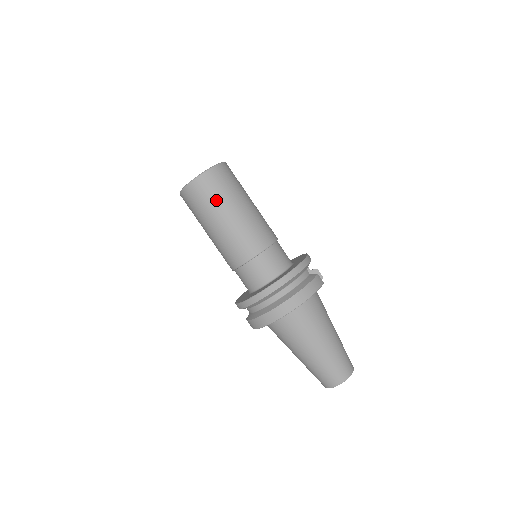
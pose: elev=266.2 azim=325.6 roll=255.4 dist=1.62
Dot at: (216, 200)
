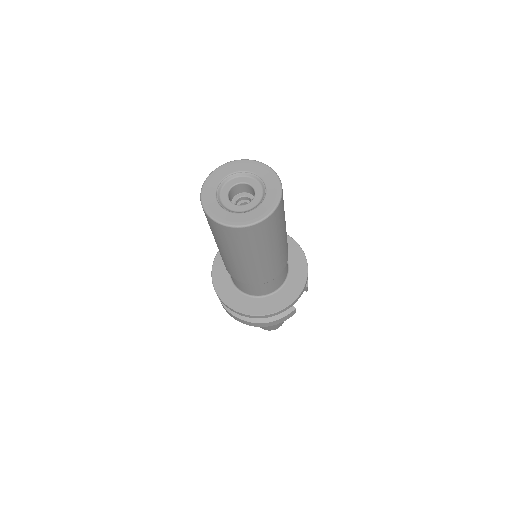
Dot at: (232, 247)
